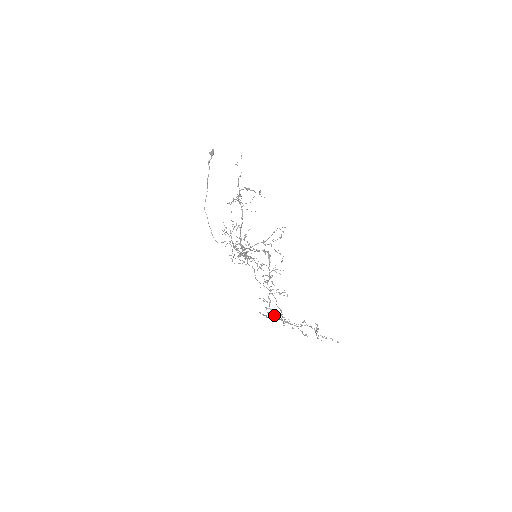
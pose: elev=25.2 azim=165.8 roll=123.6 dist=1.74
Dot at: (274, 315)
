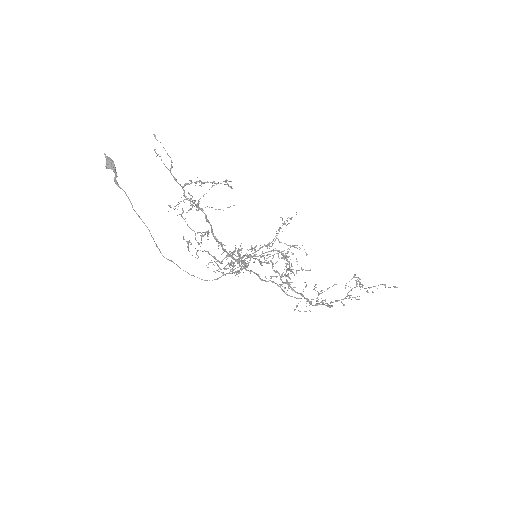
Dot at: (300, 293)
